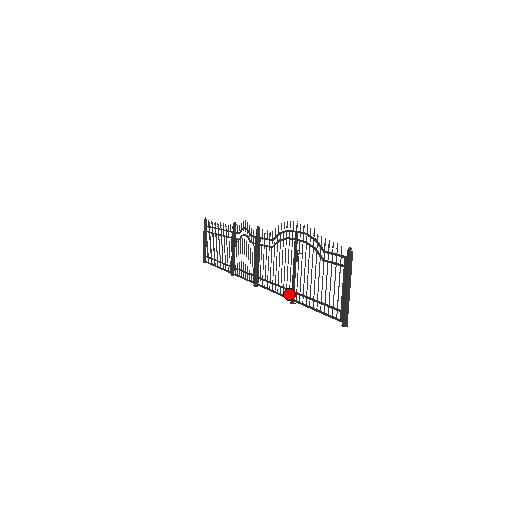
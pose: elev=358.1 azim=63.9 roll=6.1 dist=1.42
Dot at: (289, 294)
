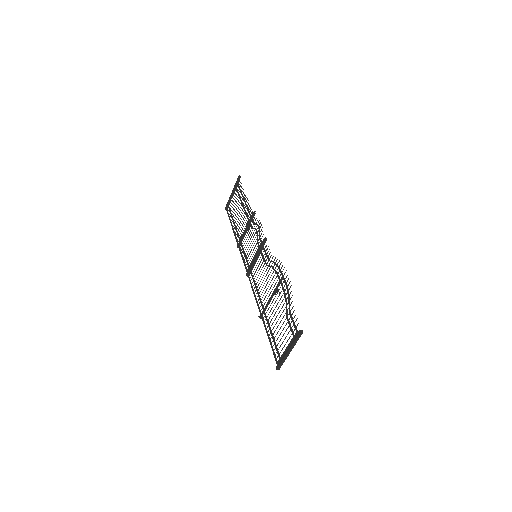
Dot at: (261, 309)
